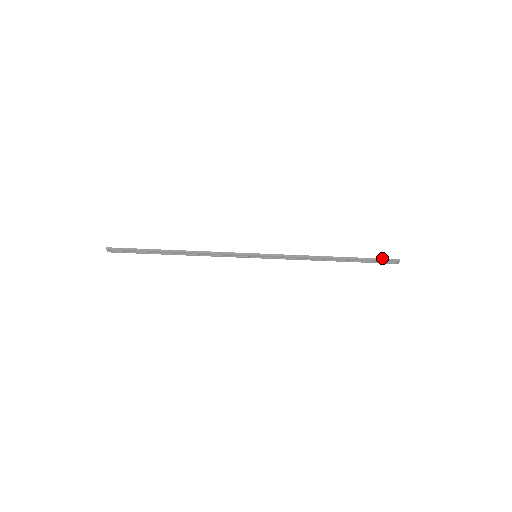
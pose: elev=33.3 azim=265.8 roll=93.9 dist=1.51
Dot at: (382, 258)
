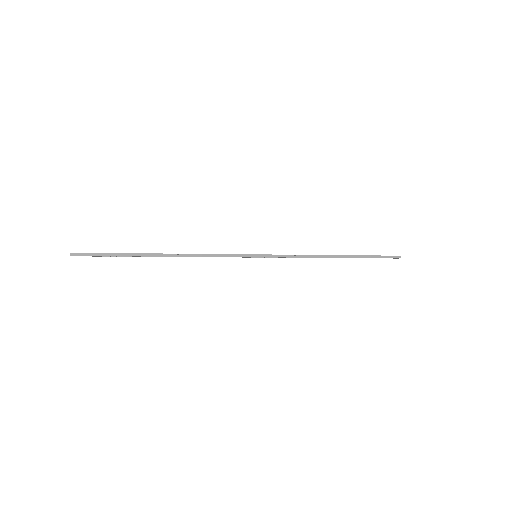
Dot at: occluded
